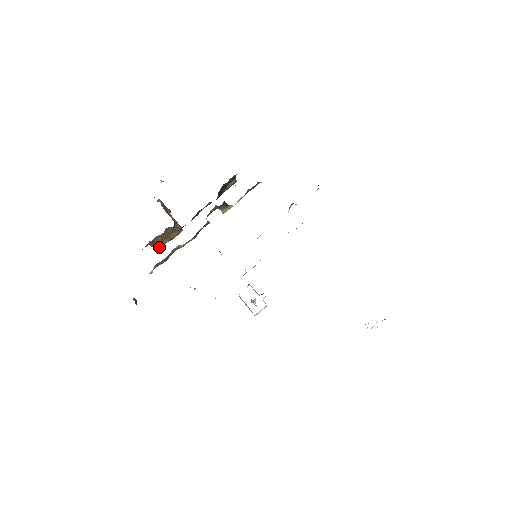
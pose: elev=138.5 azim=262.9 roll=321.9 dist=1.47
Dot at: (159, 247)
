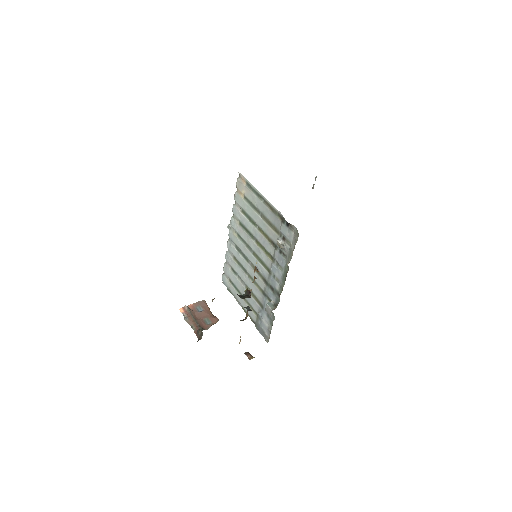
Dot at: occluded
